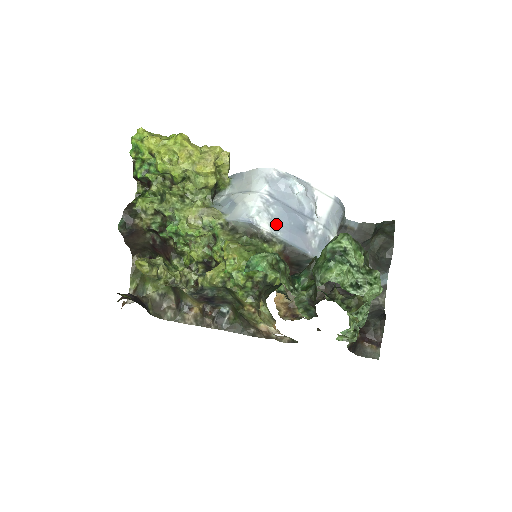
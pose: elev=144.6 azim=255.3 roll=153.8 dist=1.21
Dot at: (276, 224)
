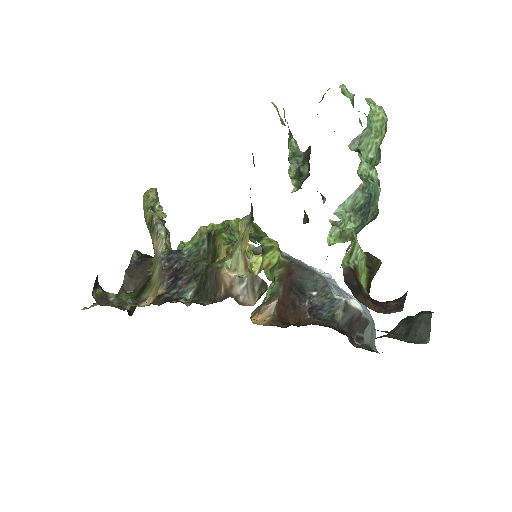
Dot at: occluded
